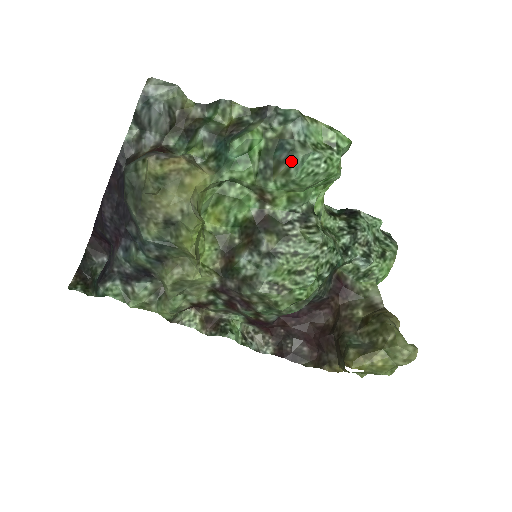
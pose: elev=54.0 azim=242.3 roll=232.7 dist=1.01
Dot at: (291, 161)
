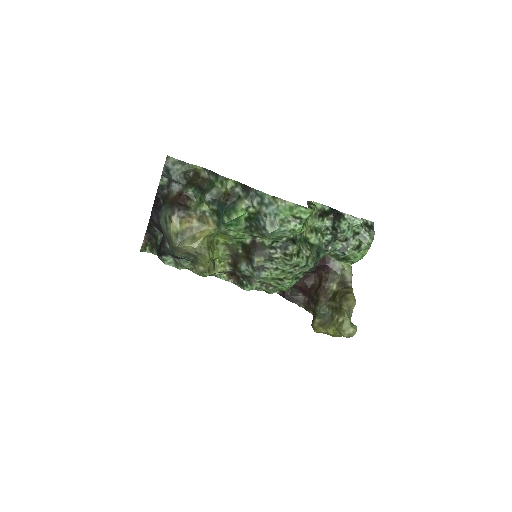
Dot at: (264, 232)
